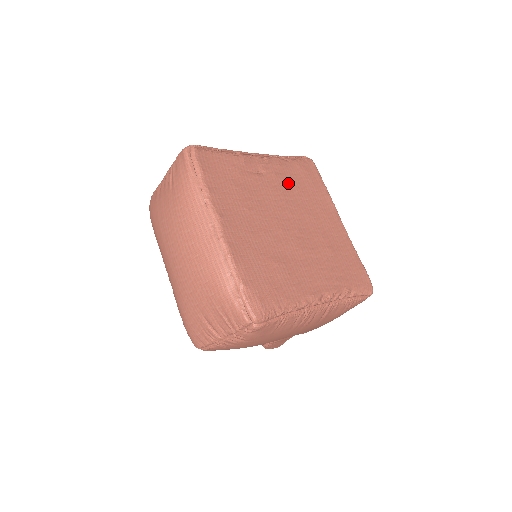
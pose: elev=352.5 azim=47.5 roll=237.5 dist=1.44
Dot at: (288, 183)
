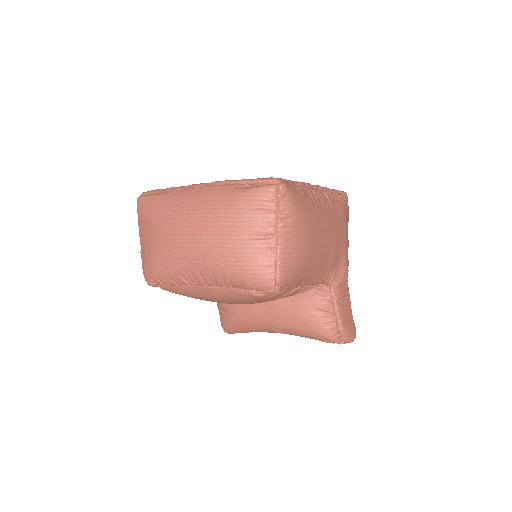
Dot at: occluded
